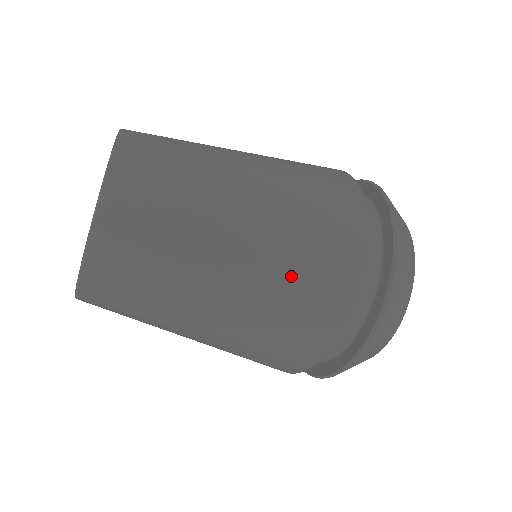
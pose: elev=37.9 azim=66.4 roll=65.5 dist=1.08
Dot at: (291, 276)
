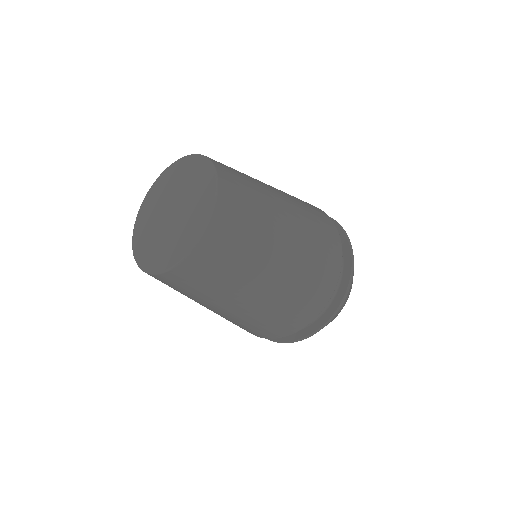
Dot at: (313, 249)
